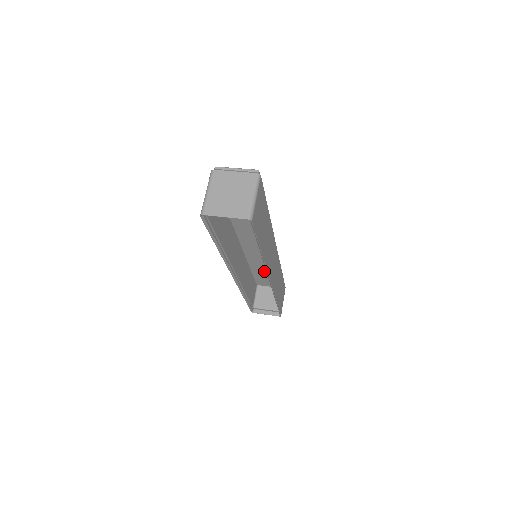
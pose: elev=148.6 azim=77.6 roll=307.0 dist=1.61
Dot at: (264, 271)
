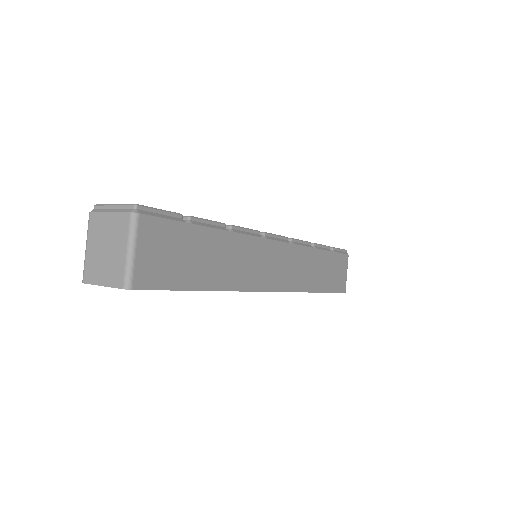
Dot at: occluded
